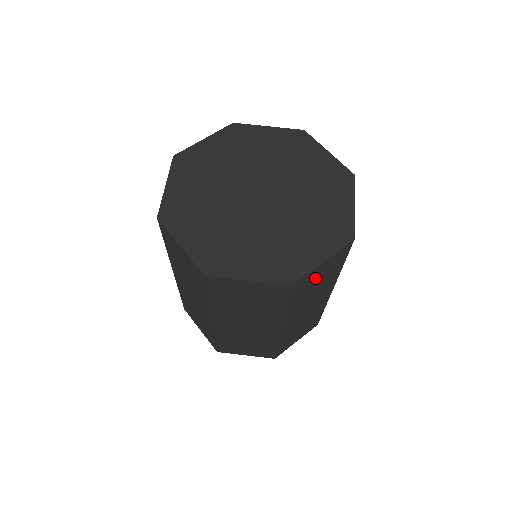
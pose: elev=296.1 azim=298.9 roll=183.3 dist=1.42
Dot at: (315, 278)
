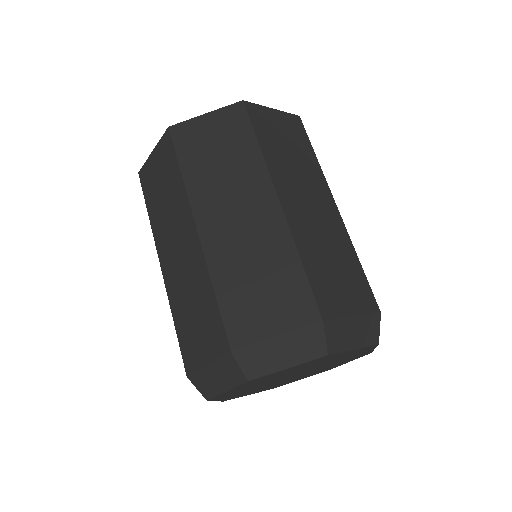
Dot at: occluded
